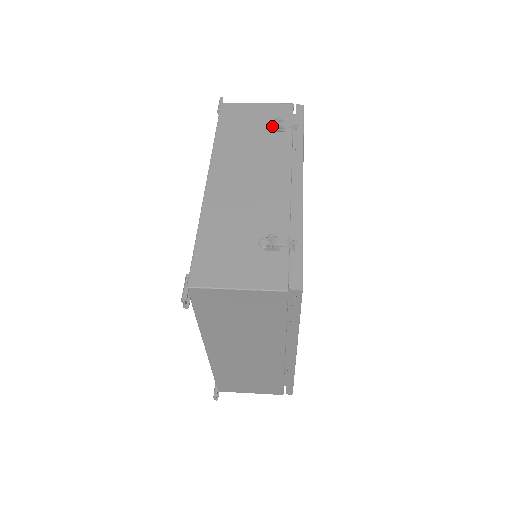
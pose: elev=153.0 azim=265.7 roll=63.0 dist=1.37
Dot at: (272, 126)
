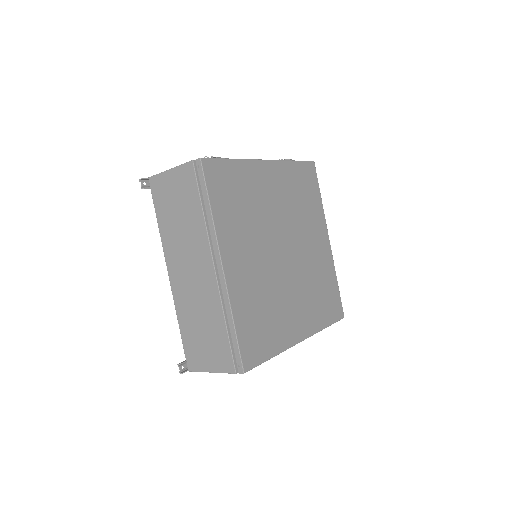
Dot at: occluded
